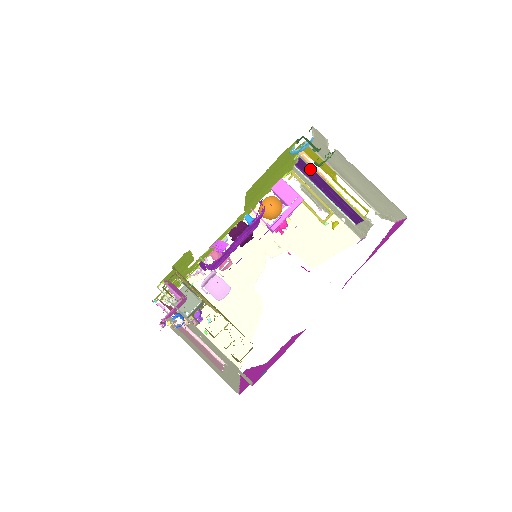
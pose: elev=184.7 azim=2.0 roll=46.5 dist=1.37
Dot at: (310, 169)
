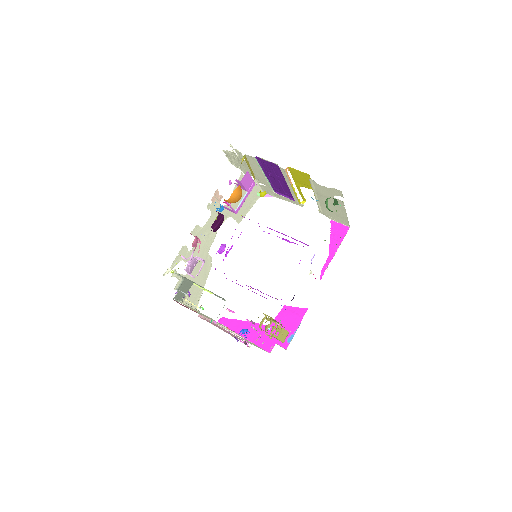
Dot at: (276, 170)
